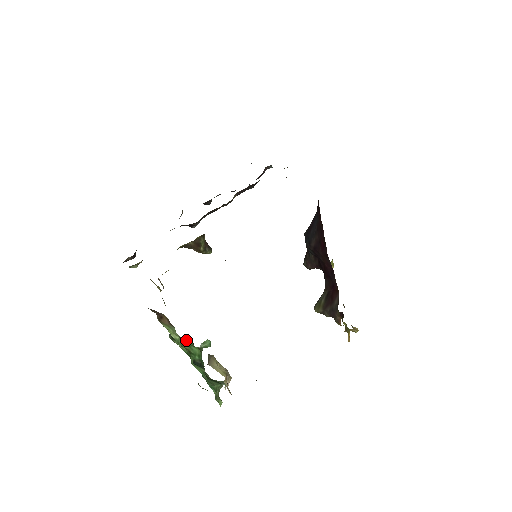
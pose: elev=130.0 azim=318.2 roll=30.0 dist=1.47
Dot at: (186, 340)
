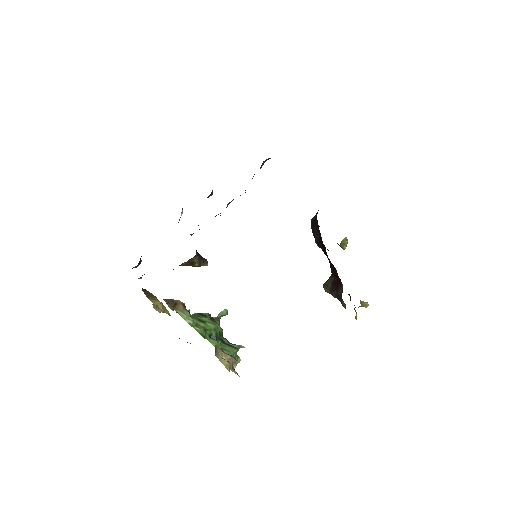
Dot at: (202, 316)
